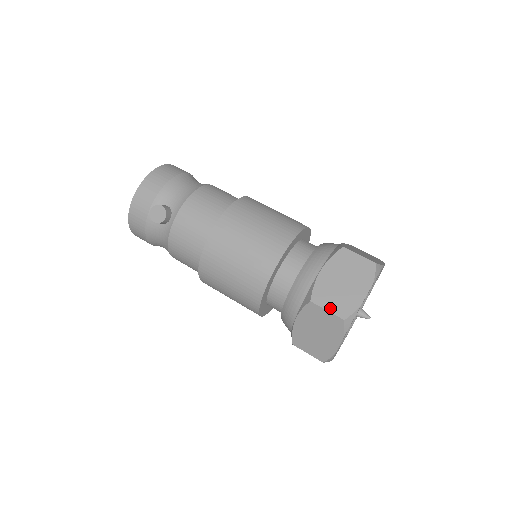
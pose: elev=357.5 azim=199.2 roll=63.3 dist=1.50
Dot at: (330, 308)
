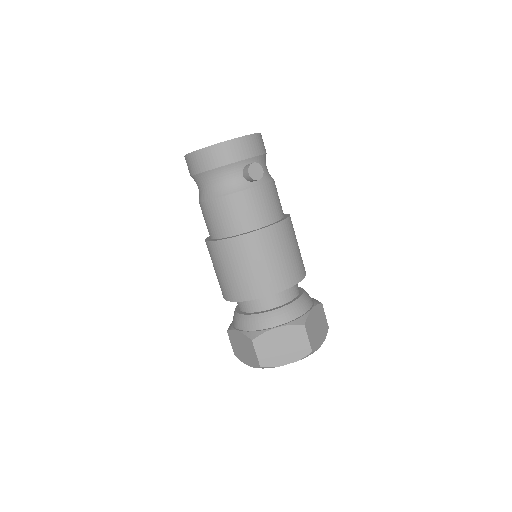
Dot at: (310, 338)
